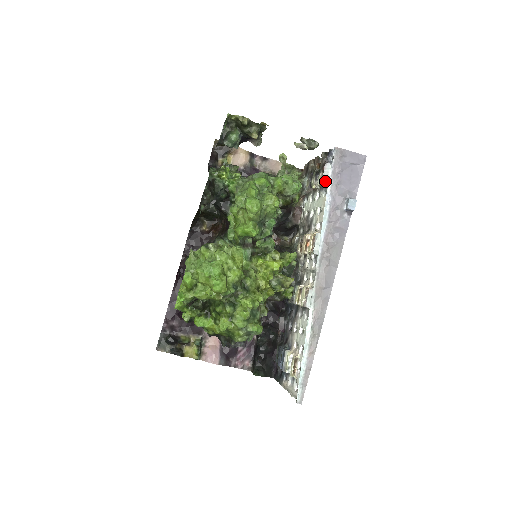
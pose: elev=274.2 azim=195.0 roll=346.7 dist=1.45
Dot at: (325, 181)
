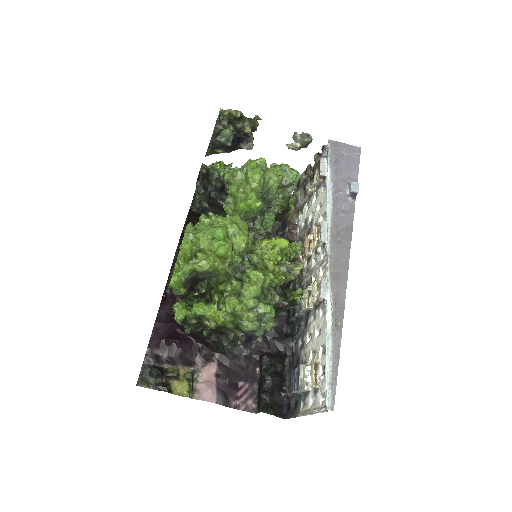
Dot at: (323, 173)
